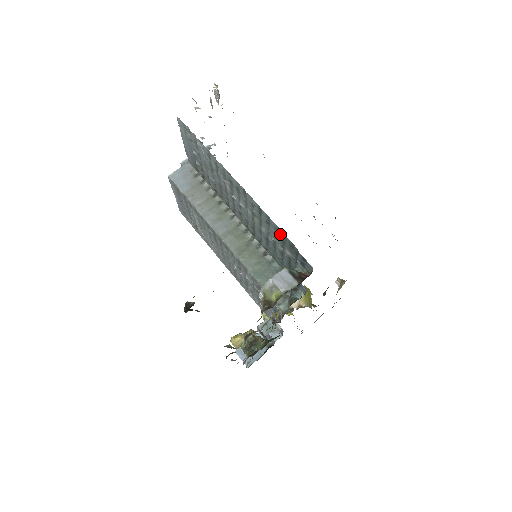
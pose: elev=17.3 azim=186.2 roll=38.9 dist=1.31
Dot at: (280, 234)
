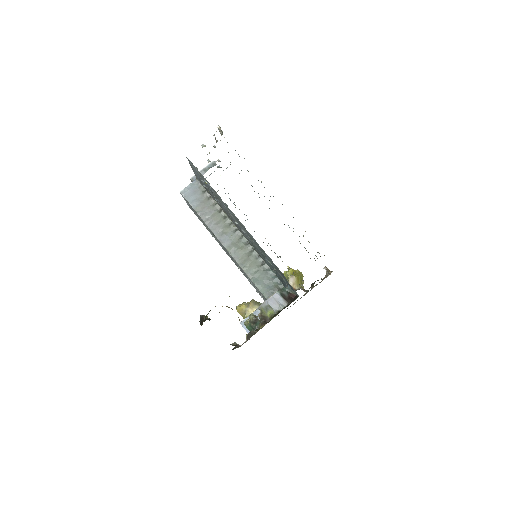
Dot at: (274, 264)
